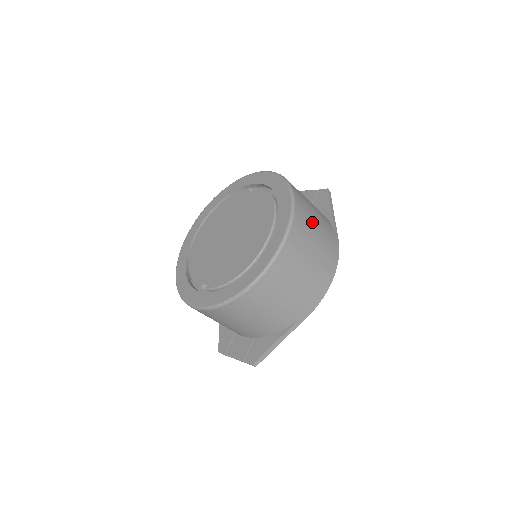
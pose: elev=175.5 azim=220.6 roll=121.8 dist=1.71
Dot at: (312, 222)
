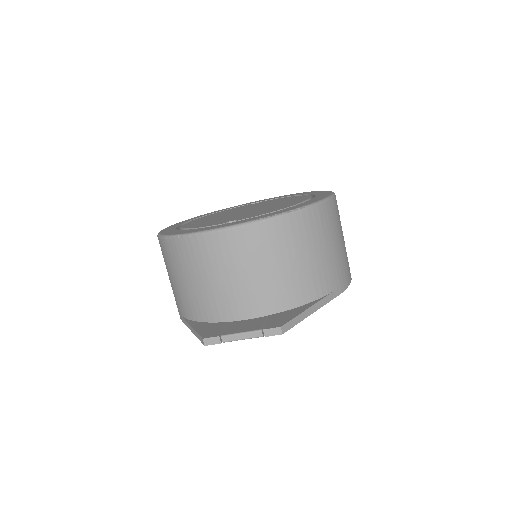
Dot at: occluded
